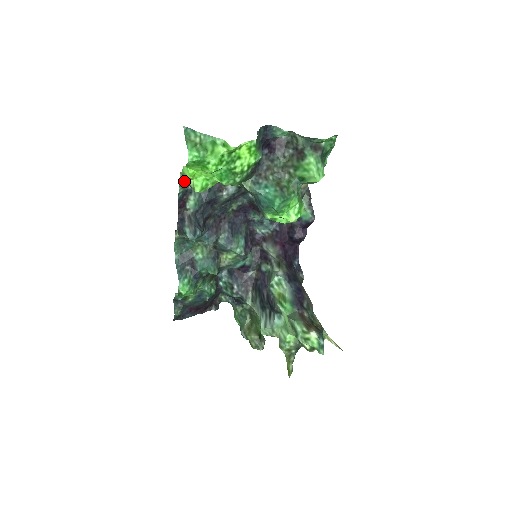
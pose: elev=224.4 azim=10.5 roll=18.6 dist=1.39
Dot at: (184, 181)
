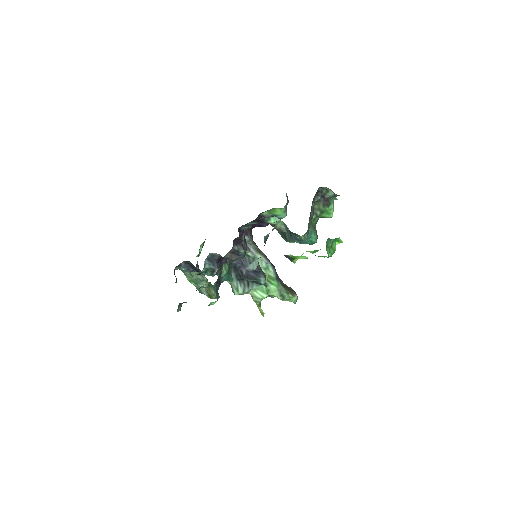
Dot at: occluded
